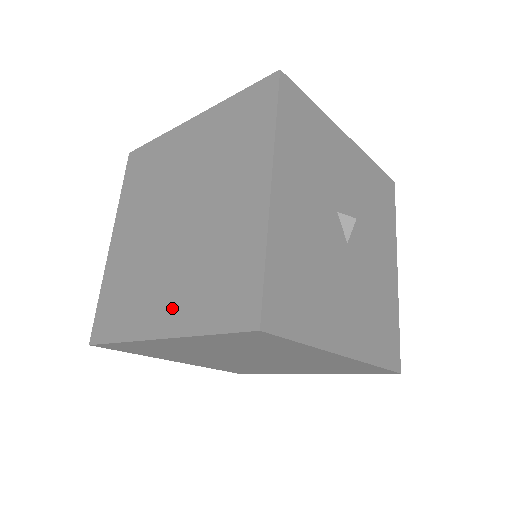
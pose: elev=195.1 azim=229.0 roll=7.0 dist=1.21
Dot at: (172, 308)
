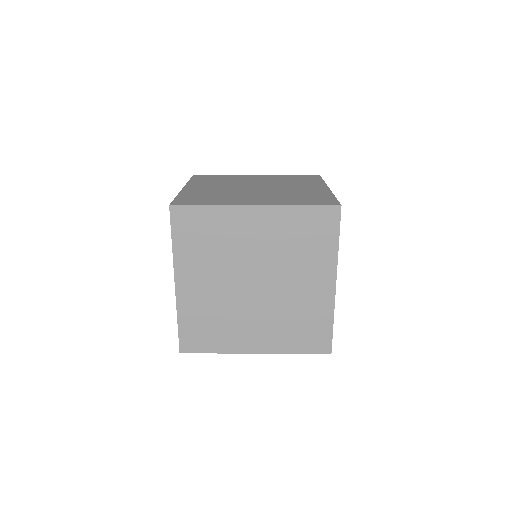
Dot at: (264, 339)
